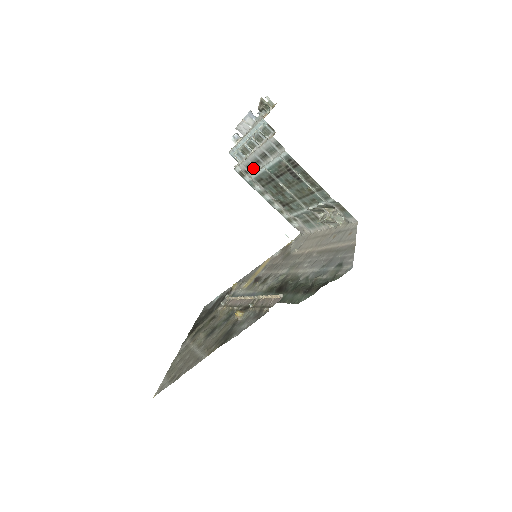
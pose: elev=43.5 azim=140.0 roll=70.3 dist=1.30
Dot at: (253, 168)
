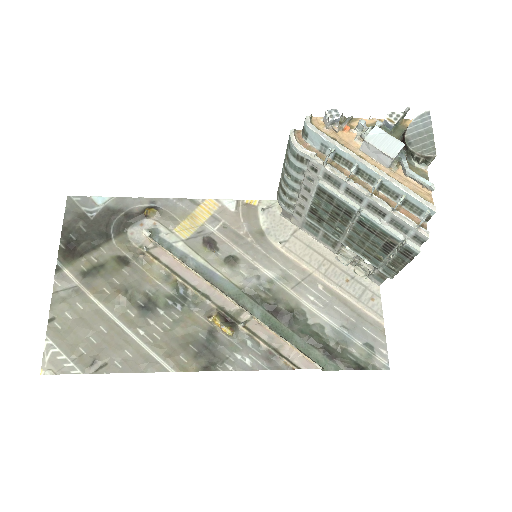
Dot at: (335, 185)
